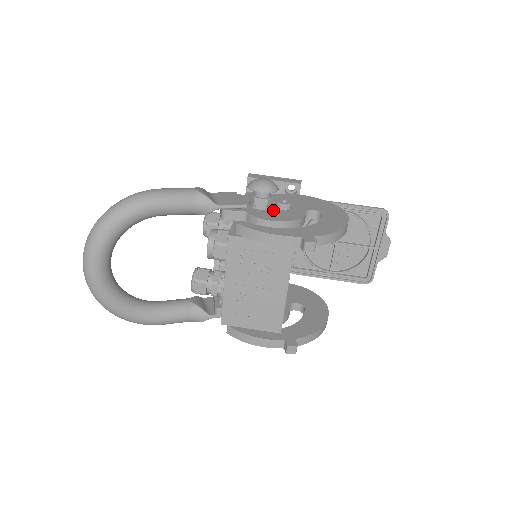
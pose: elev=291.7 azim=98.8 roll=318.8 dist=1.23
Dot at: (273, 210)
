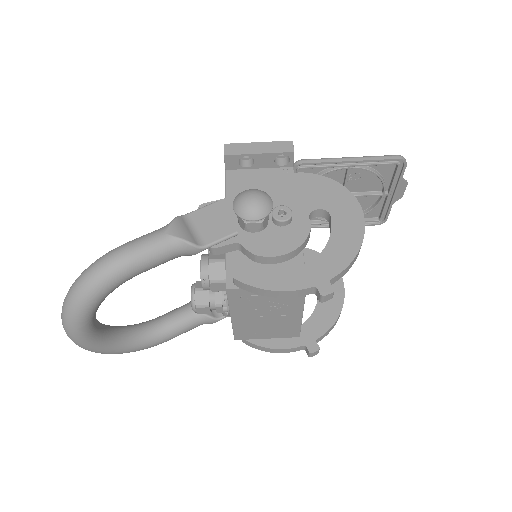
Dot at: (270, 228)
